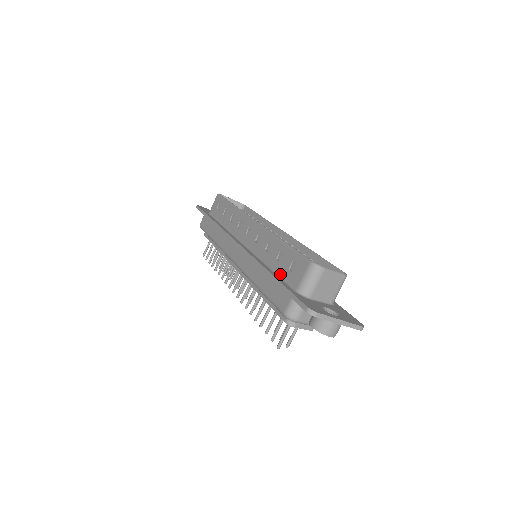
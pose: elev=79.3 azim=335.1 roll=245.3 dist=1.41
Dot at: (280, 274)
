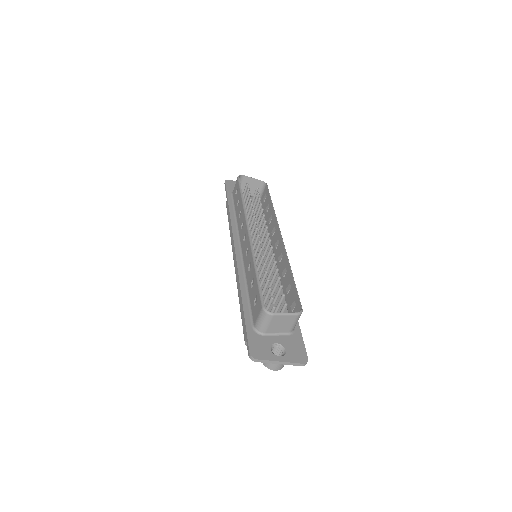
Dot at: (250, 302)
